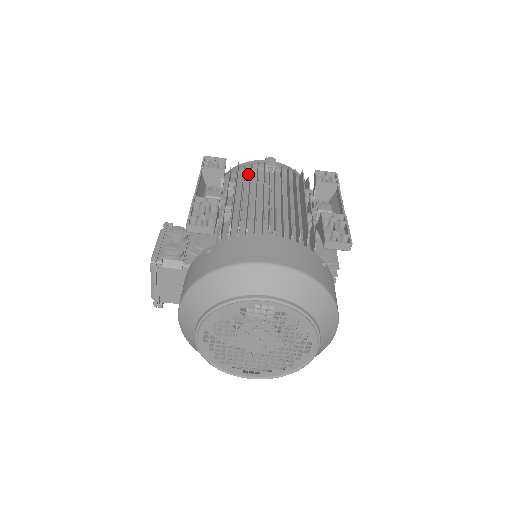
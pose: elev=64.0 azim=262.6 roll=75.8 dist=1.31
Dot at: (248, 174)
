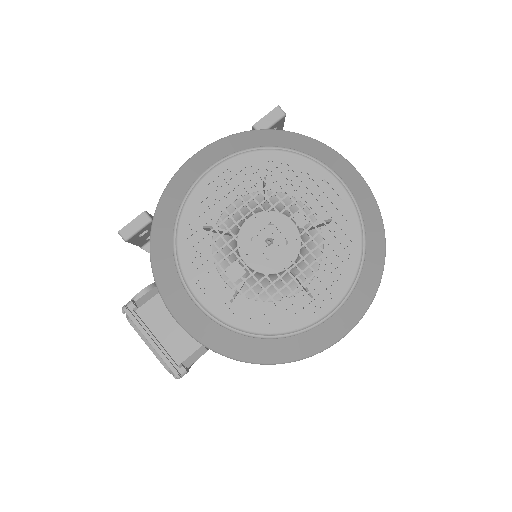
Dot at: occluded
